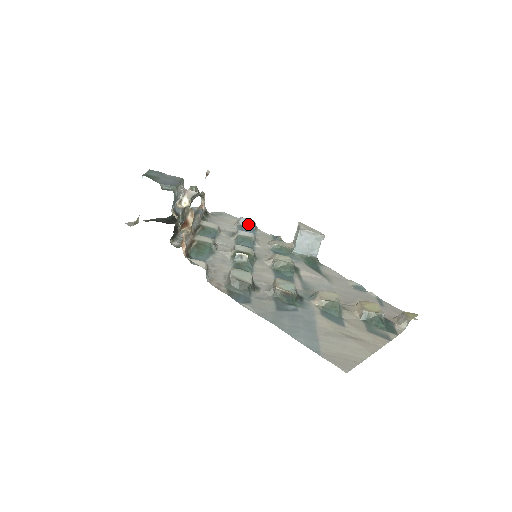
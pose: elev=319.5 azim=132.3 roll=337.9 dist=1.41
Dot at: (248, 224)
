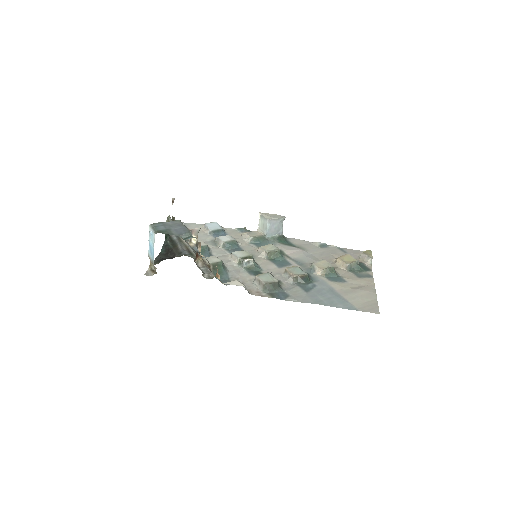
Dot at: (216, 227)
